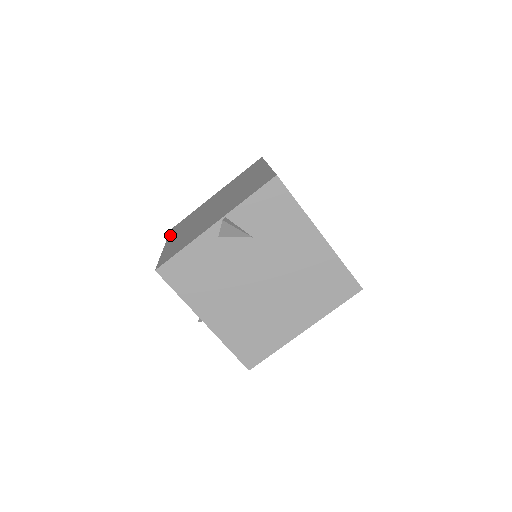
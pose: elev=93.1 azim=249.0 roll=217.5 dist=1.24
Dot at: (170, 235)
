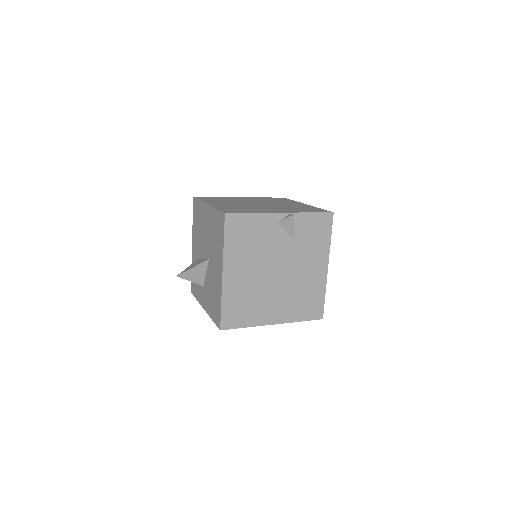
Dot at: (203, 200)
